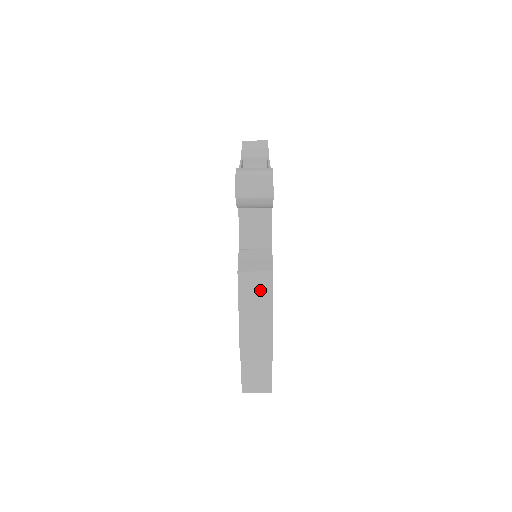
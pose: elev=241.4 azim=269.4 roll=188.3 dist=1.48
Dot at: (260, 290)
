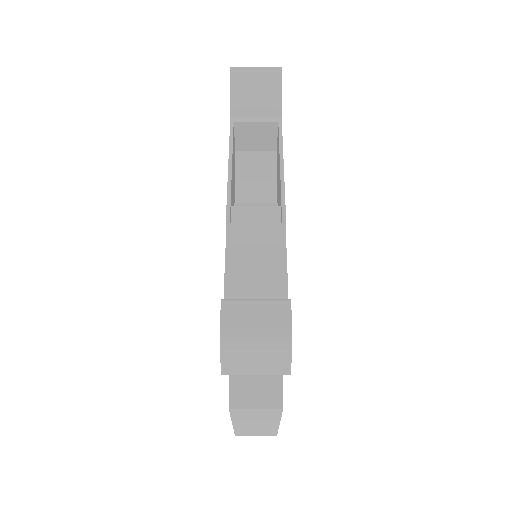
Dot at: (262, 416)
